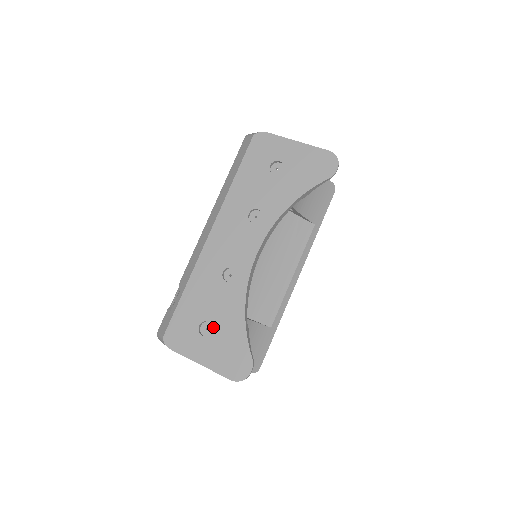
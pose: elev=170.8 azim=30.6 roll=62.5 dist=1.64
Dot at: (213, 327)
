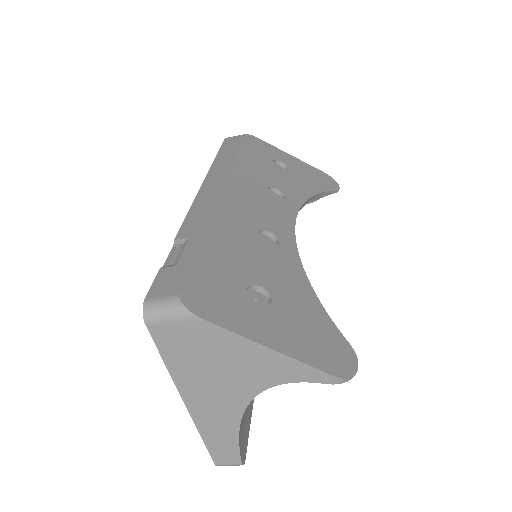
Dot at: (271, 294)
